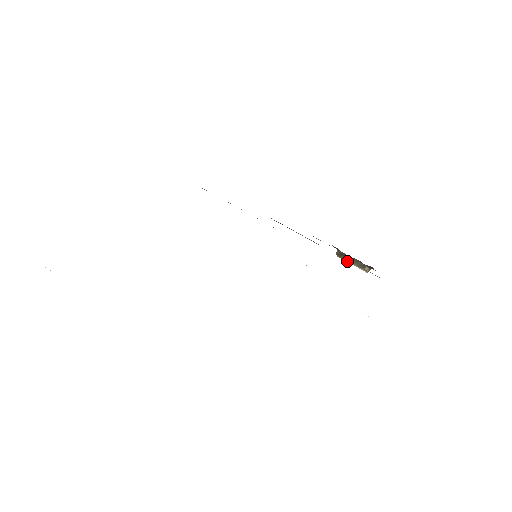
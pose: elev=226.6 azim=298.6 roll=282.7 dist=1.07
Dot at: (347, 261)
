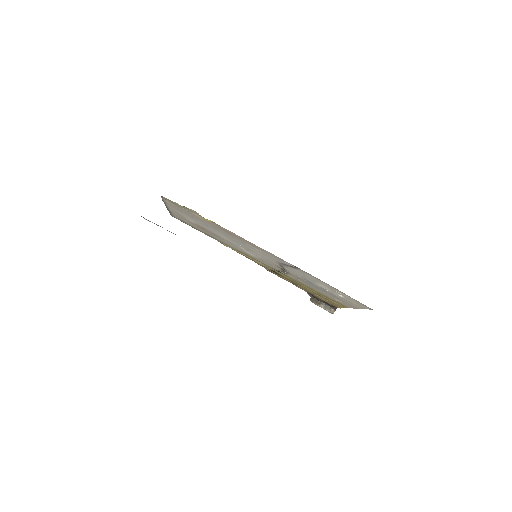
Dot at: (318, 305)
